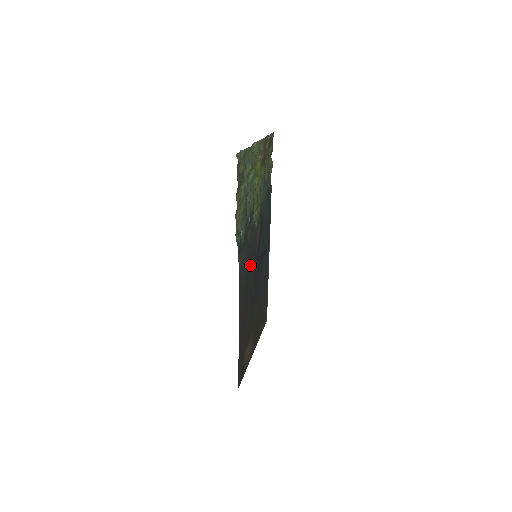
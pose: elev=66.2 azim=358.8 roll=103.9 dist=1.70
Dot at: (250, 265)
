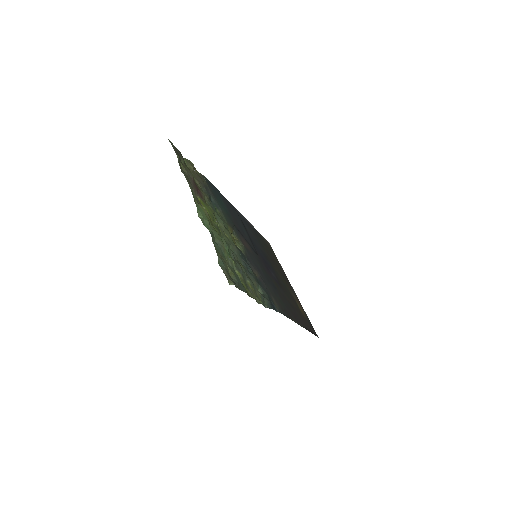
Dot at: (267, 278)
